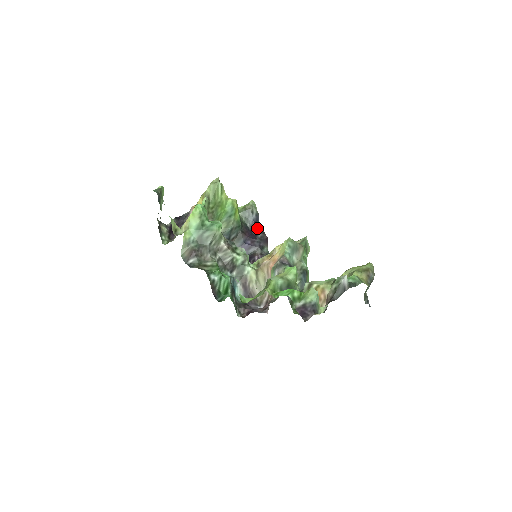
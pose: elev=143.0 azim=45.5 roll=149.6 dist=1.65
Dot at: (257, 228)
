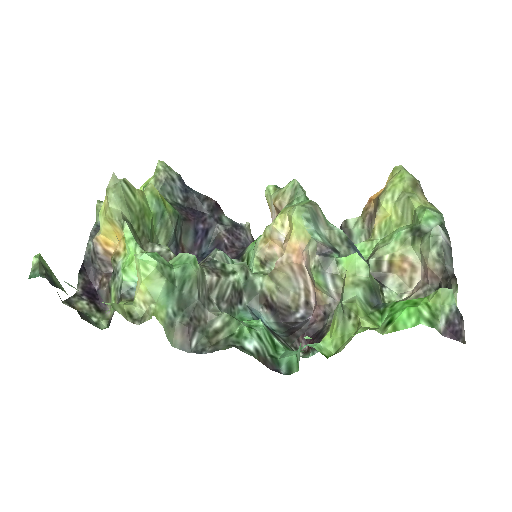
Dot at: (194, 197)
